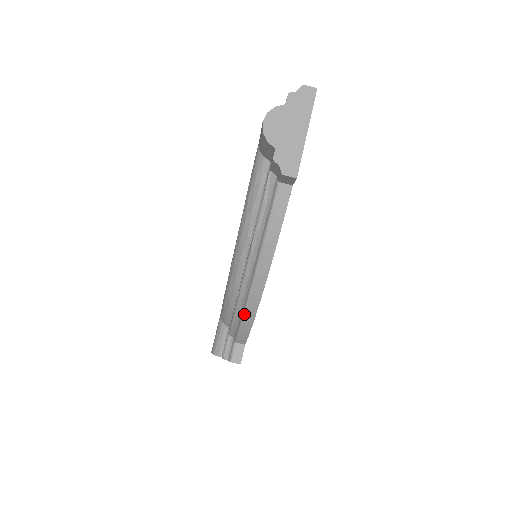
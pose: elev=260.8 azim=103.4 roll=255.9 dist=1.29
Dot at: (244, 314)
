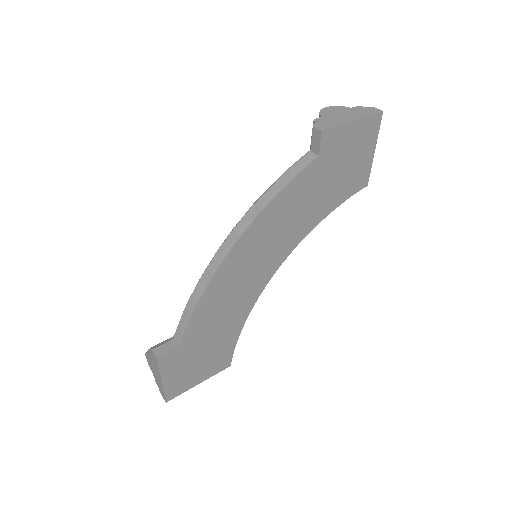
Dot at: (202, 276)
